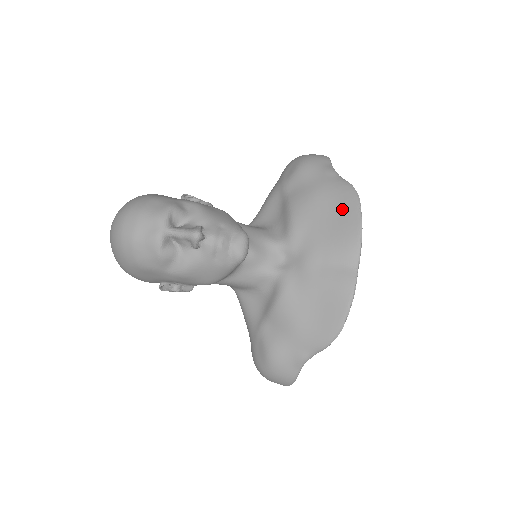
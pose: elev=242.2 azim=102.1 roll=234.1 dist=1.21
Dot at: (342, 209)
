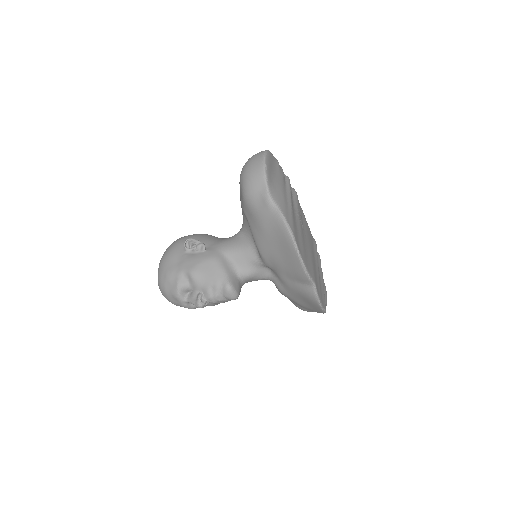
Dot at: (284, 246)
